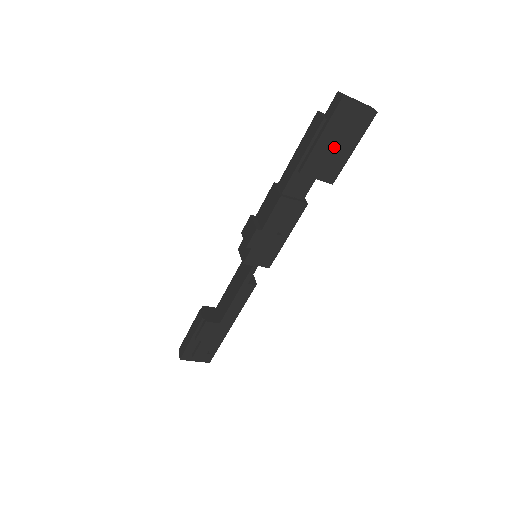
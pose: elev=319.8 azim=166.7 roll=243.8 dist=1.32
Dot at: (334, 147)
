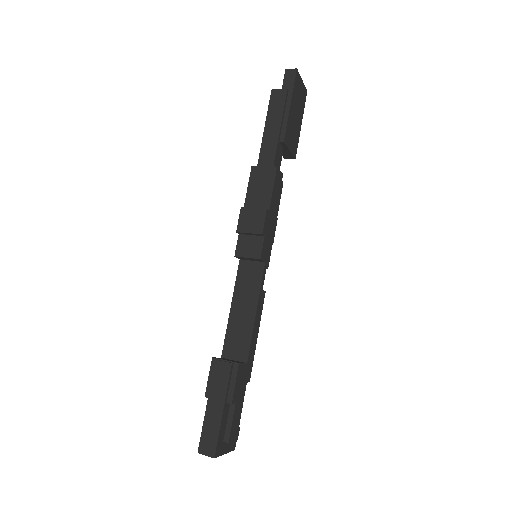
Dot at: (295, 118)
